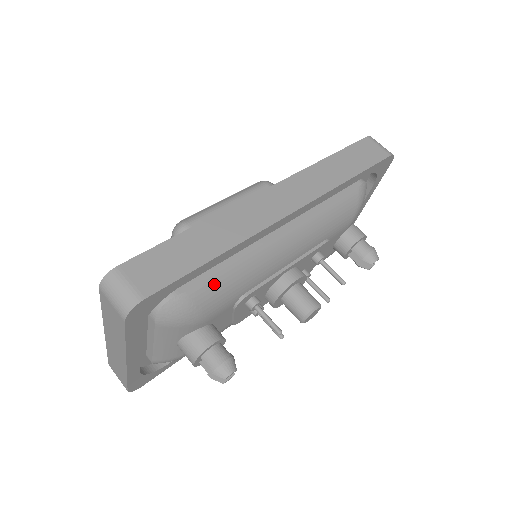
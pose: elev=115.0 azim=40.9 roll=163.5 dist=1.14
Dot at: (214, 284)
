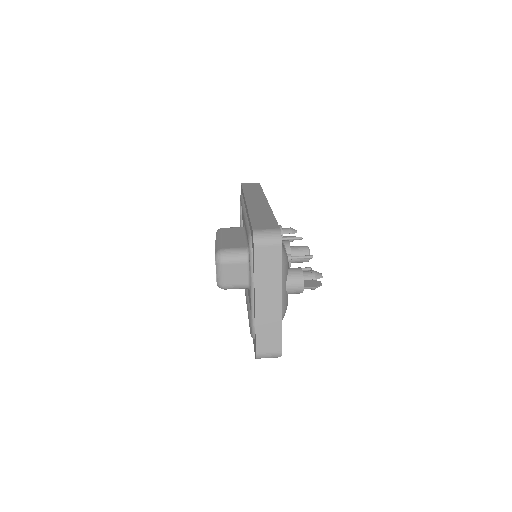
Dot at: occluded
